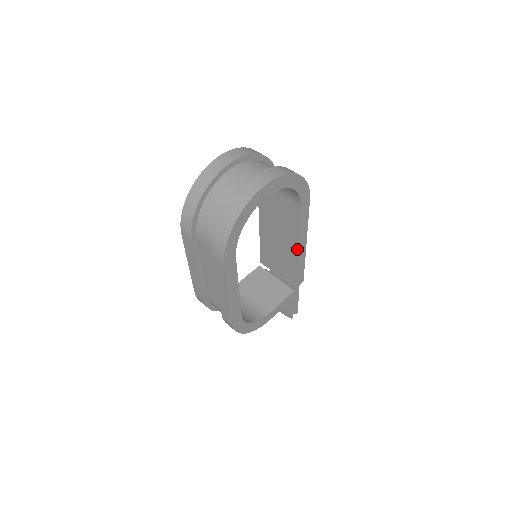
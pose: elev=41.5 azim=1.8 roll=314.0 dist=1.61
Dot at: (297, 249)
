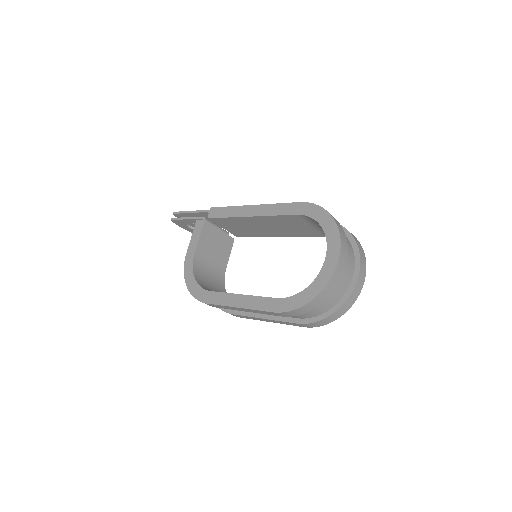
Dot at: occluded
